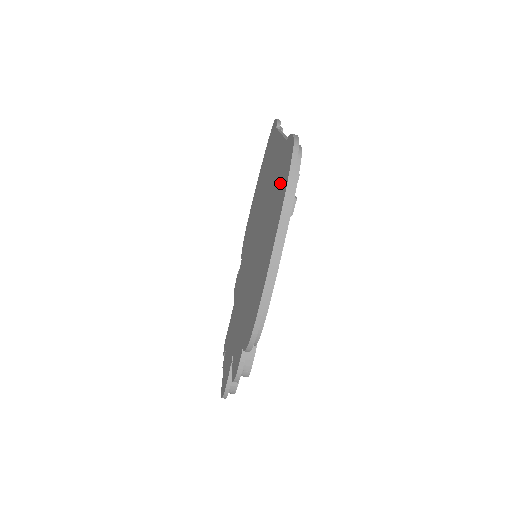
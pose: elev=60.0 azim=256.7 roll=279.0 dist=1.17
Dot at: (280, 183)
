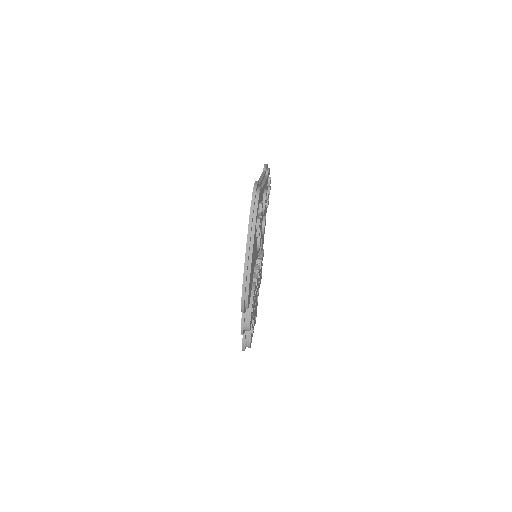
Dot at: occluded
